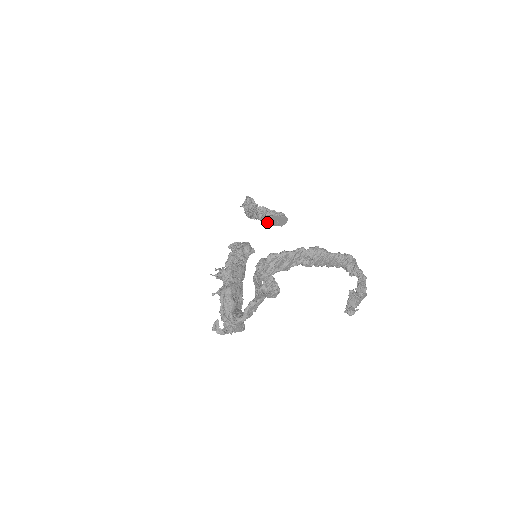
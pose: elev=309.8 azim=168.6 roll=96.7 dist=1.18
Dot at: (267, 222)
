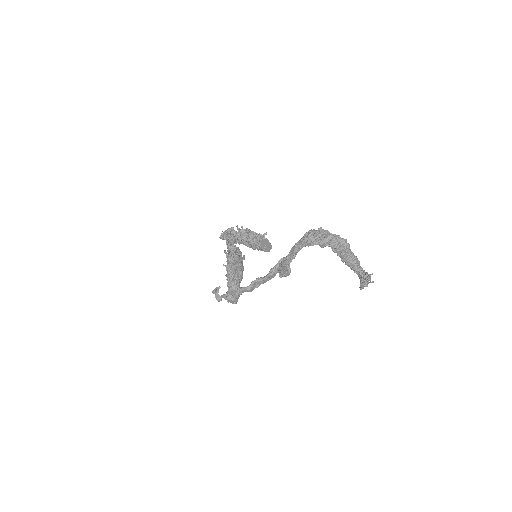
Dot at: (256, 244)
